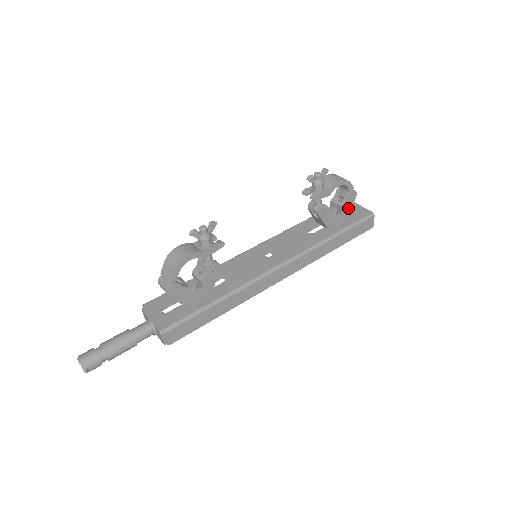
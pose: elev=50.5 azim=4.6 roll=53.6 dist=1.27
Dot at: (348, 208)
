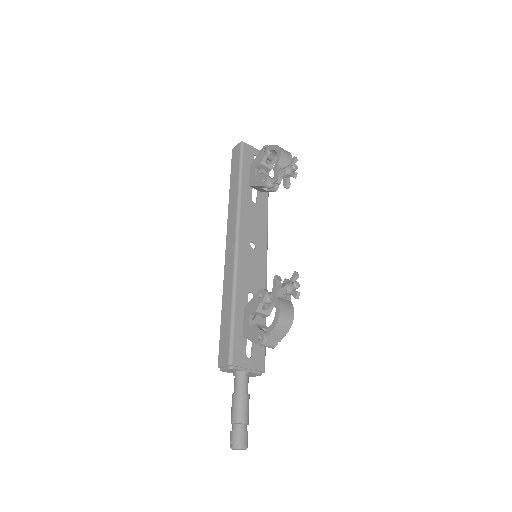
Dot at: occluded
